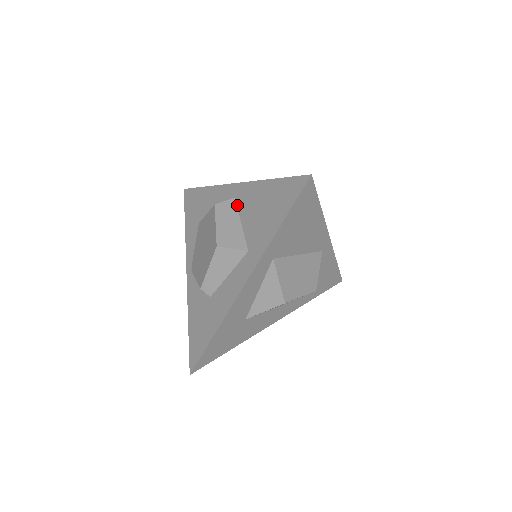
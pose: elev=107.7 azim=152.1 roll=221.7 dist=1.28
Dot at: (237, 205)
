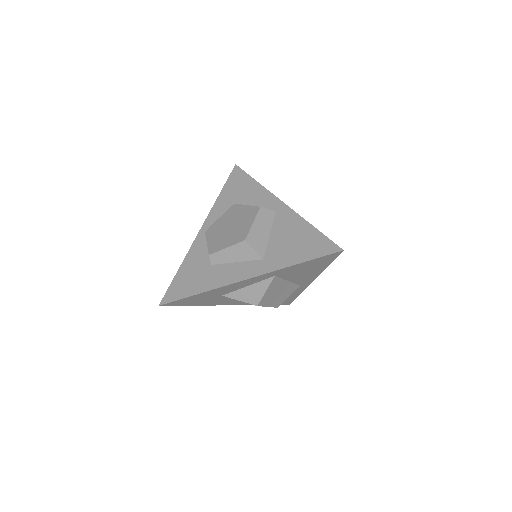
Dot at: (275, 219)
